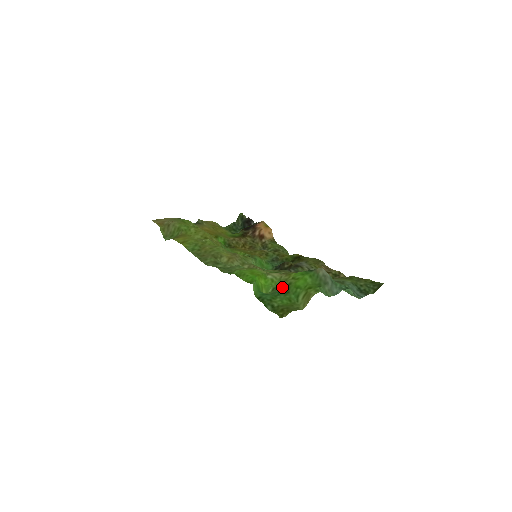
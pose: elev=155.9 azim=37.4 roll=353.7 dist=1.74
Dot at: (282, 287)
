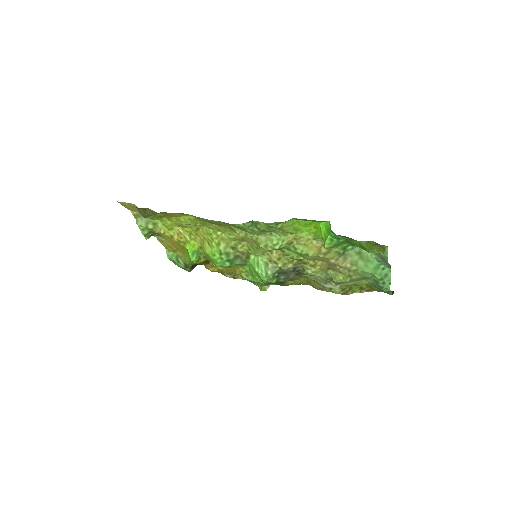
Dot at: (341, 244)
